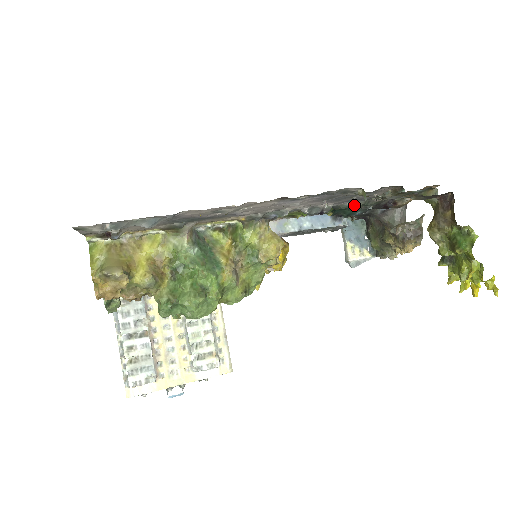
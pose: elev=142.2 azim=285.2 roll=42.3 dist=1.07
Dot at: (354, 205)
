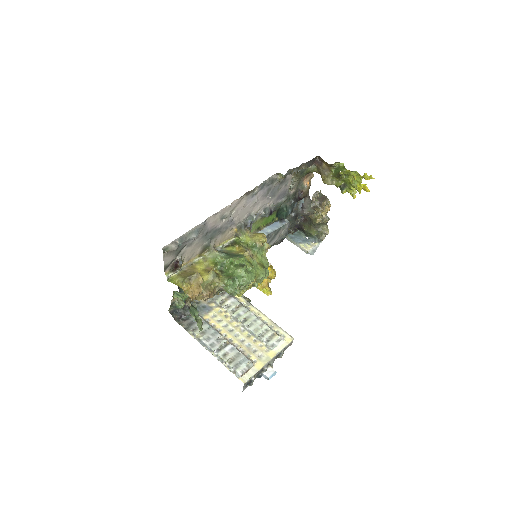
Dot at: (283, 201)
